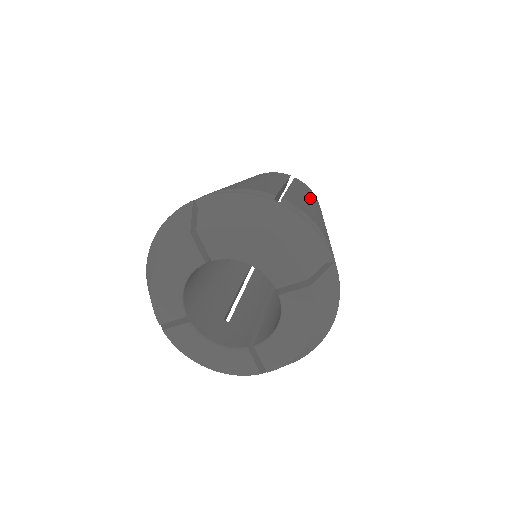
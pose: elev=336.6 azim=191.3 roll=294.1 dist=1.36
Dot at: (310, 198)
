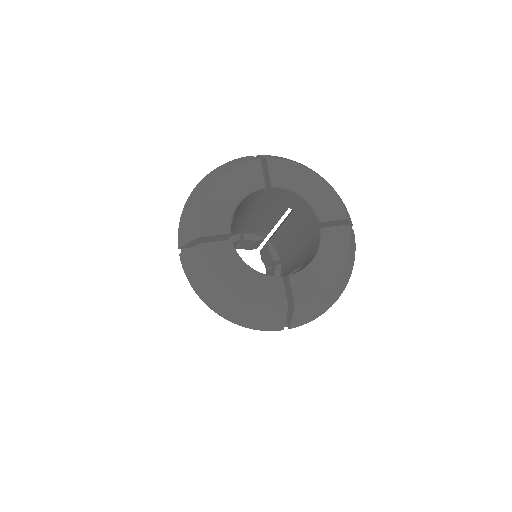
Dot at: occluded
